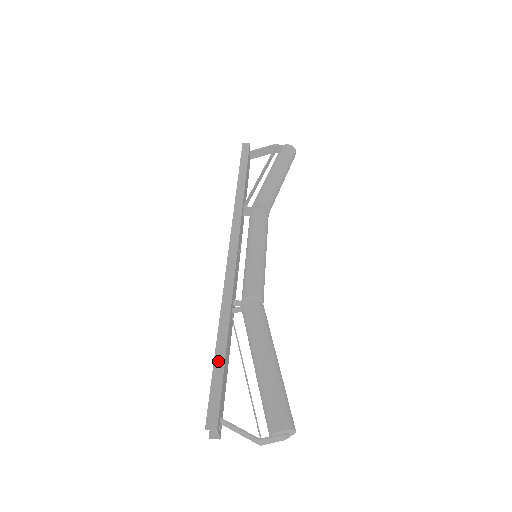
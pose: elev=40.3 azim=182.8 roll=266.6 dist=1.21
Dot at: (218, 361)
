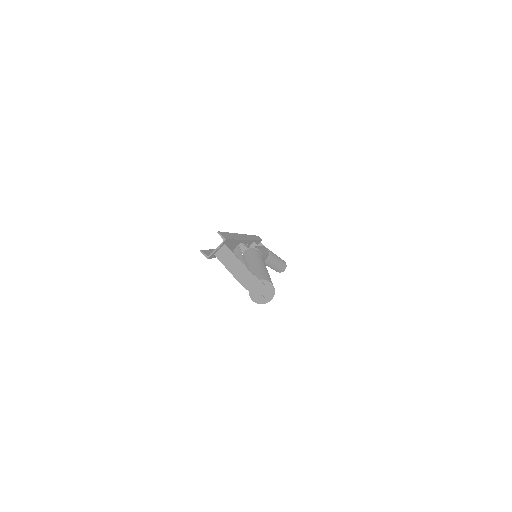
Dot at: (232, 235)
